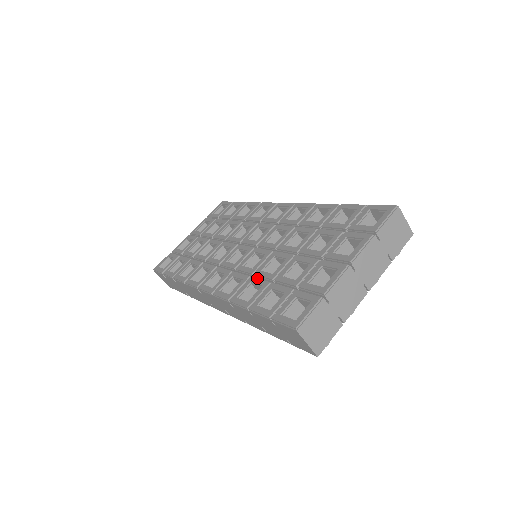
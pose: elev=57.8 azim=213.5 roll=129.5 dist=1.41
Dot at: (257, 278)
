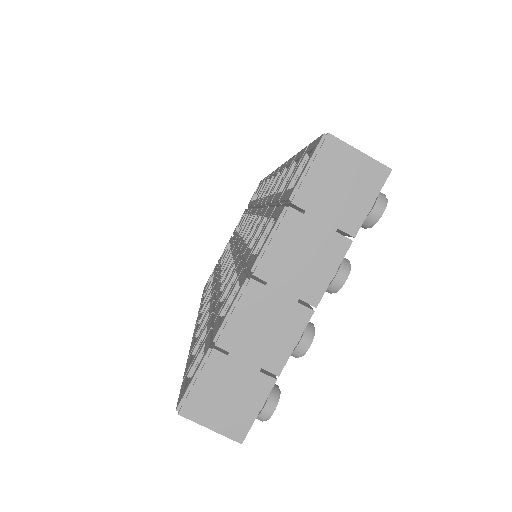
Dot at: (212, 304)
